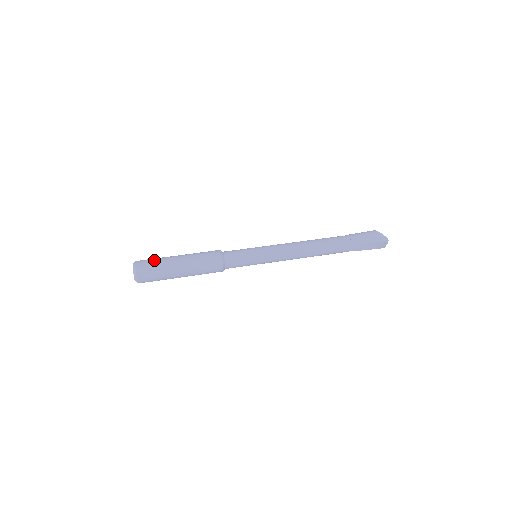
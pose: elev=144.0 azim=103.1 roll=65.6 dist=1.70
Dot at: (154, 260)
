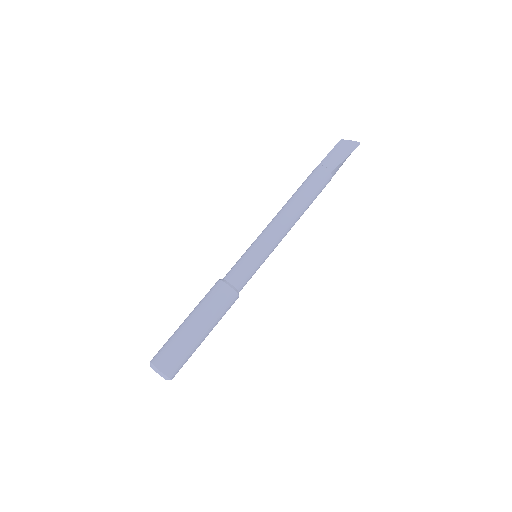
Dot at: (172, 349)
